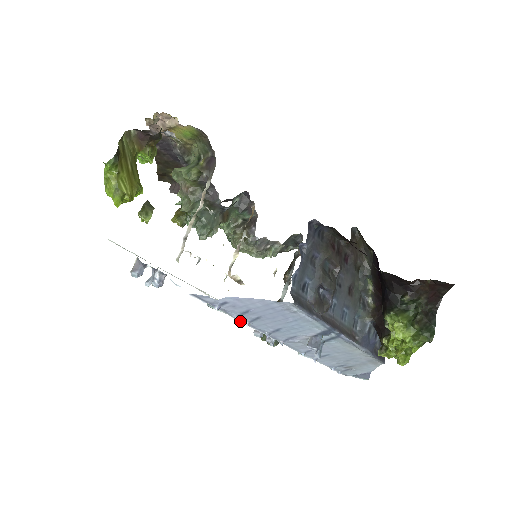
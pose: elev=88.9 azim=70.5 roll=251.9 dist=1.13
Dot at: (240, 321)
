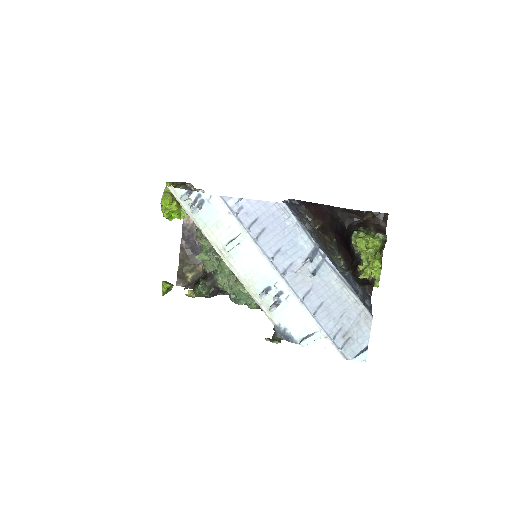
Dot at: (251, 238)
